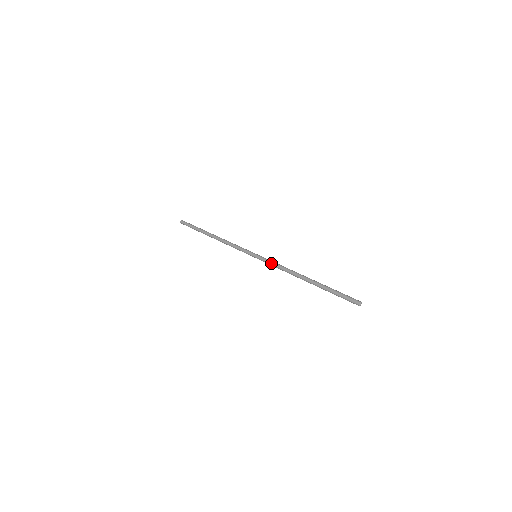
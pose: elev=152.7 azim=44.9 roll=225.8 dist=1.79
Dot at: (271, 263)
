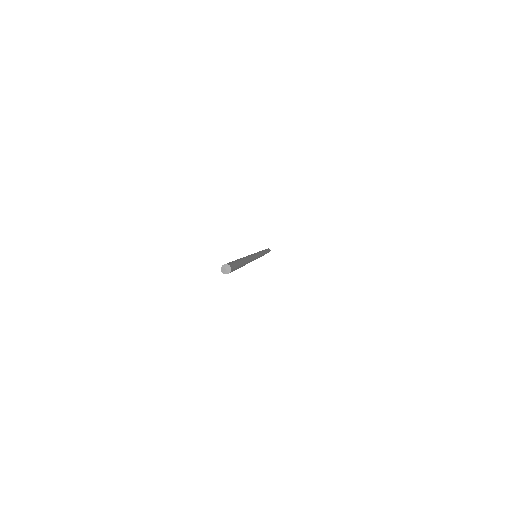
Dot at: (251, 254)
